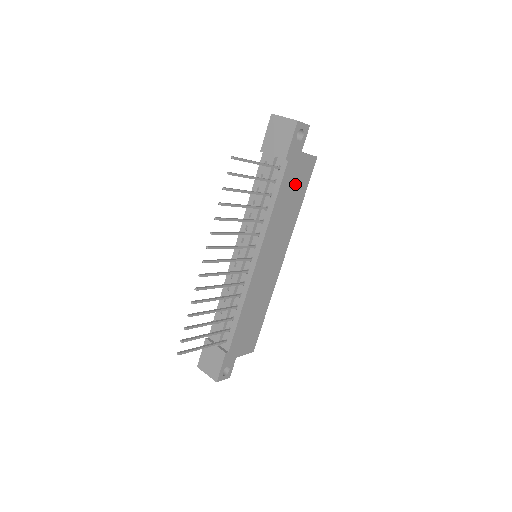
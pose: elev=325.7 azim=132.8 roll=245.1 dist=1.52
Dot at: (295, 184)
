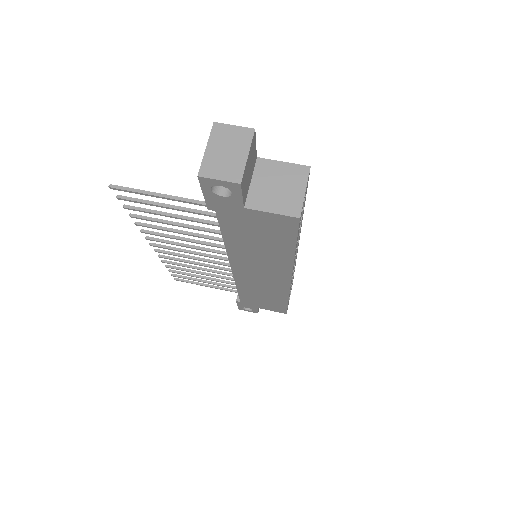
Dot at: (258, 232)
